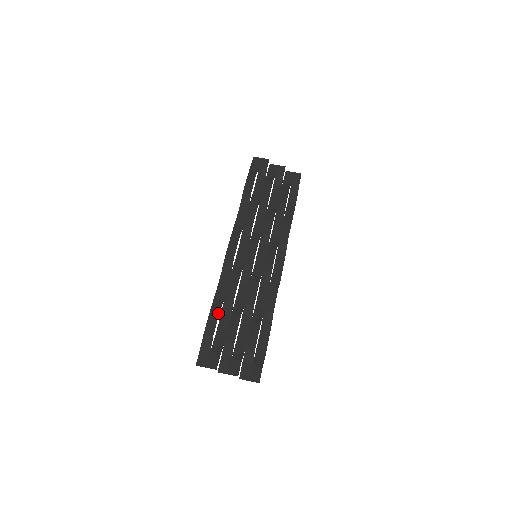
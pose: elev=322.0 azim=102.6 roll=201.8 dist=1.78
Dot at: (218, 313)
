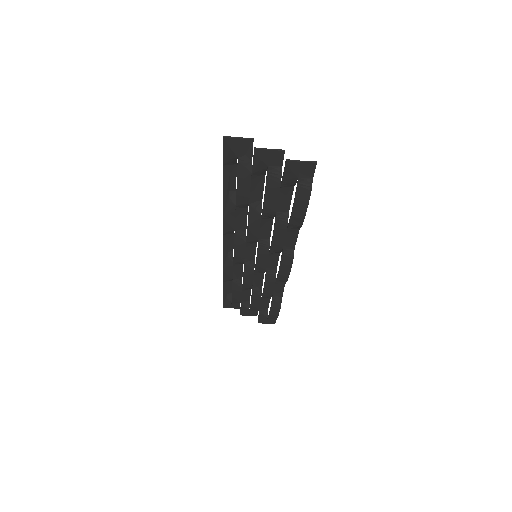
Dot at: (235, 185)
